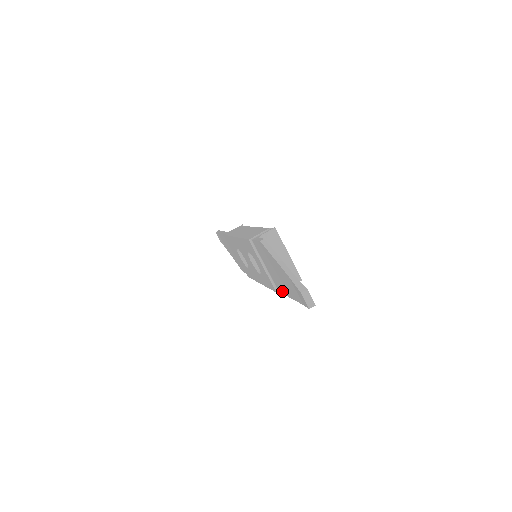
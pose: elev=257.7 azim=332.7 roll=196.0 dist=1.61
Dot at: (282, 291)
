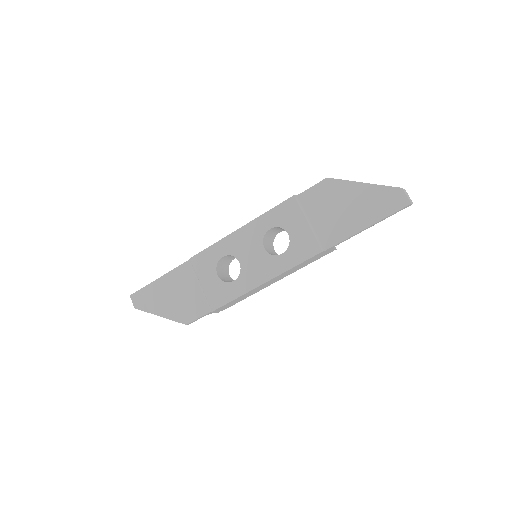
Dot at: (339, 238)
